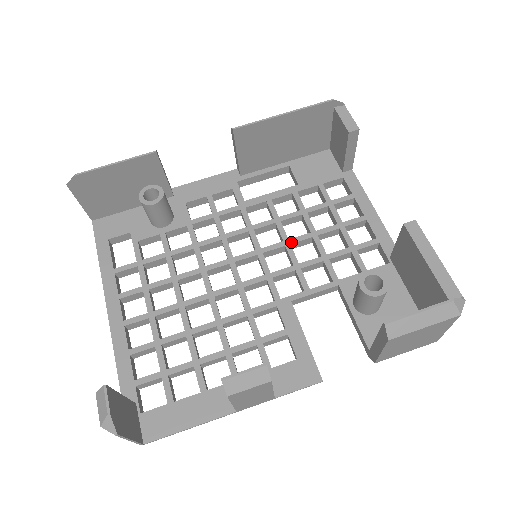
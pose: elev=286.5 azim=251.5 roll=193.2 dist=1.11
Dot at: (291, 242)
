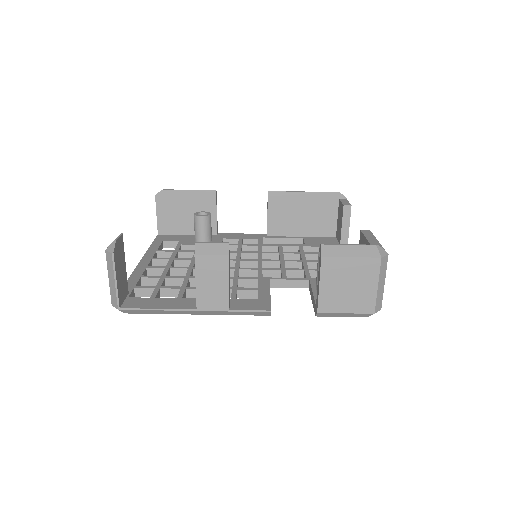
Dot at: (285, 261)
